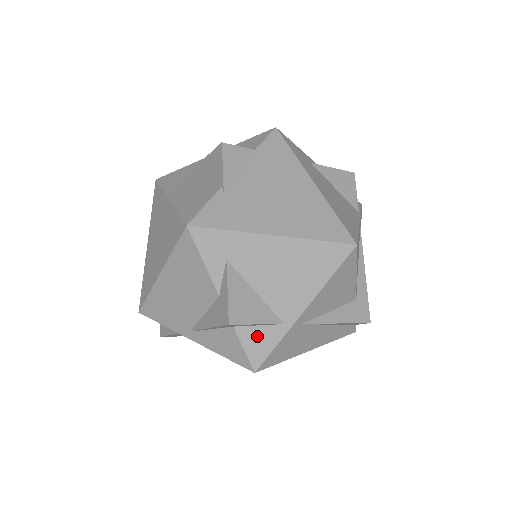
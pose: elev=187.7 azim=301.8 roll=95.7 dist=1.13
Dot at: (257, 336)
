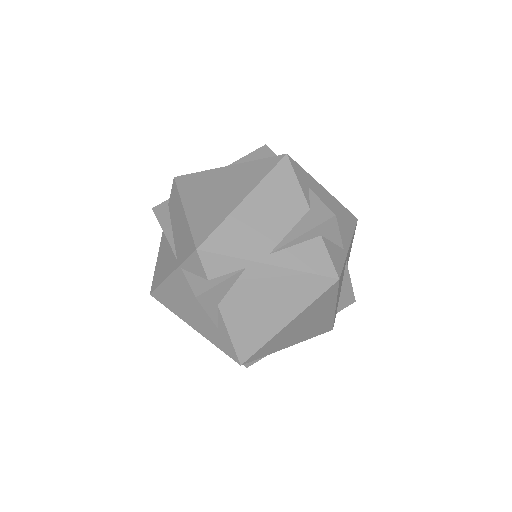
Dot at: (334, 250)
